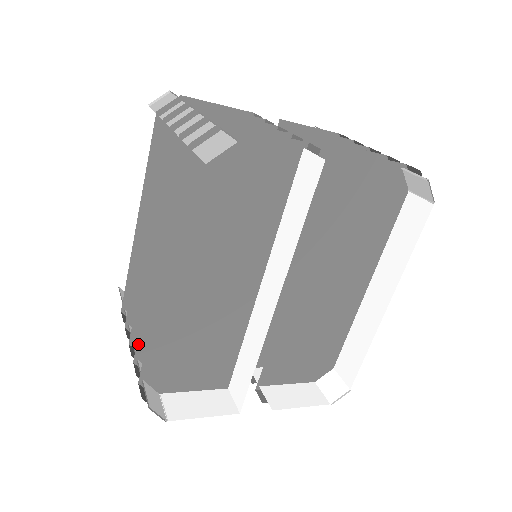
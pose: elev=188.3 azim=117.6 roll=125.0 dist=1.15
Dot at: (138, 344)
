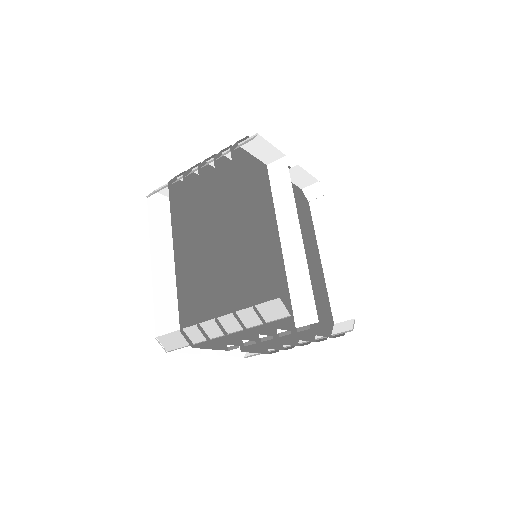
Dot at: (232, 298)
